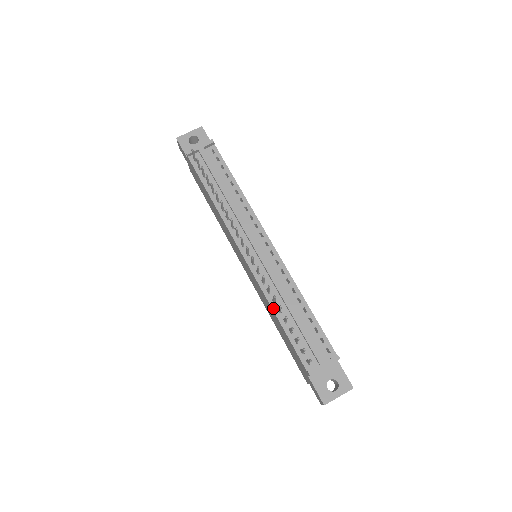
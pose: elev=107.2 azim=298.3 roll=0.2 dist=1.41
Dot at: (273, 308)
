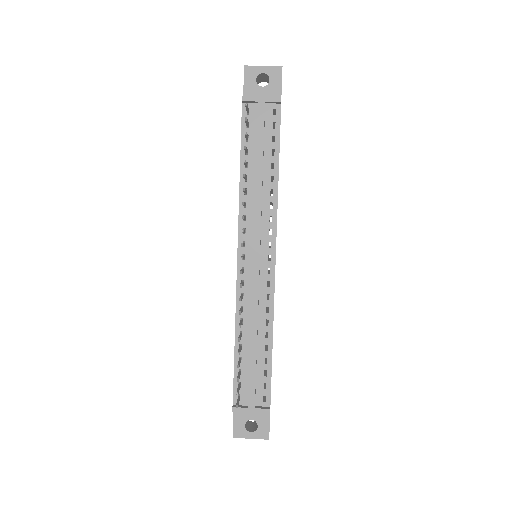
Dot at: (236, 328)
